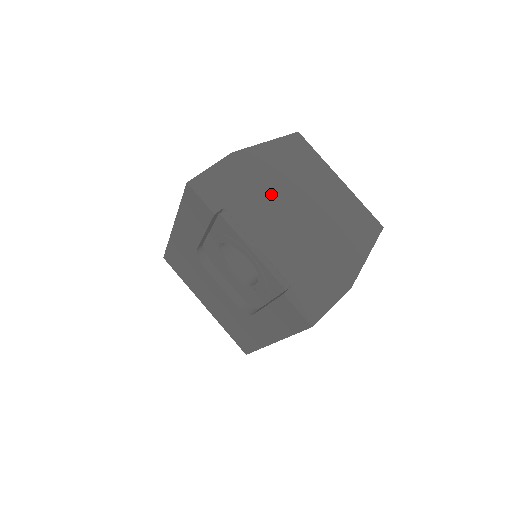
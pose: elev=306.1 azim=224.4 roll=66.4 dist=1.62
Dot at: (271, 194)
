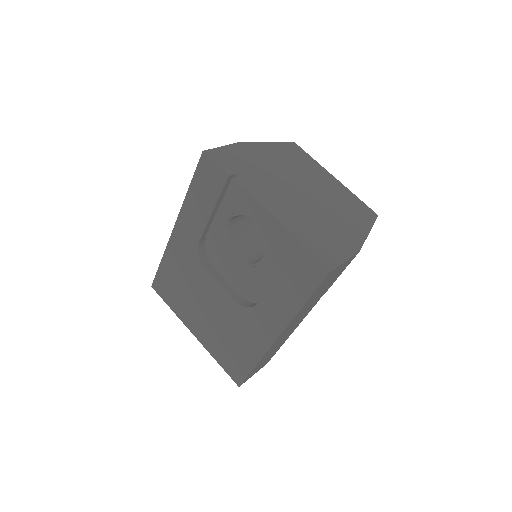
Dot at: (277, 174)
